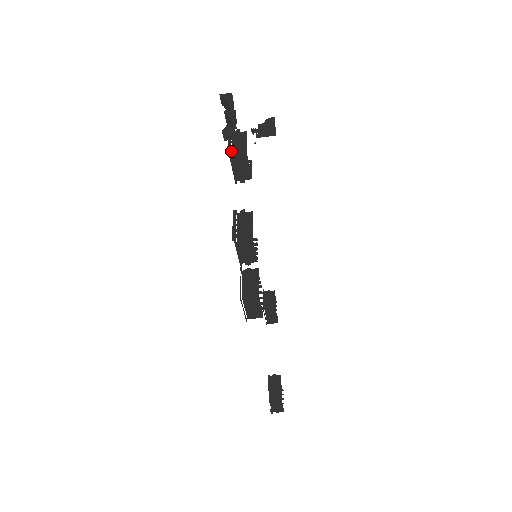
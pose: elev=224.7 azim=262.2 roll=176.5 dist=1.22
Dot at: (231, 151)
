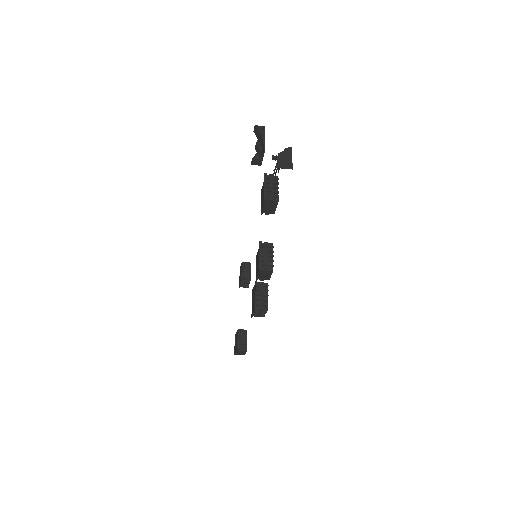
Dot at: (266, 196)
